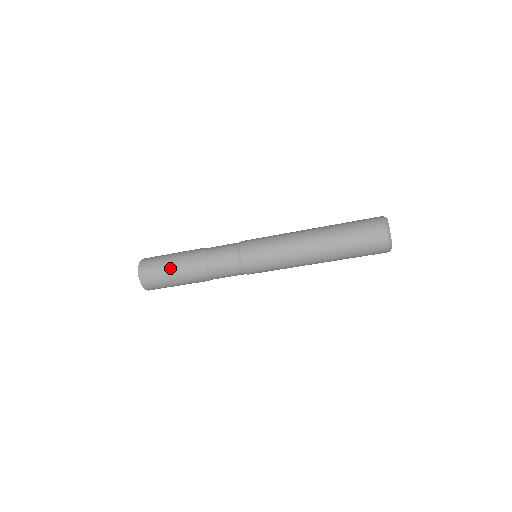
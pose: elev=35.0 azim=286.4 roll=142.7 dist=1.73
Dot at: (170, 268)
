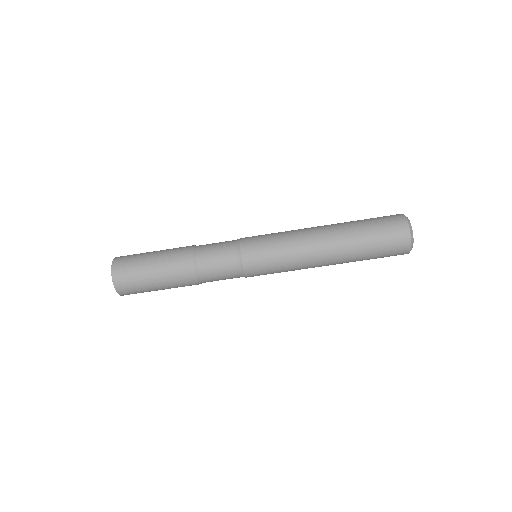
Dot at: (153, 262)
